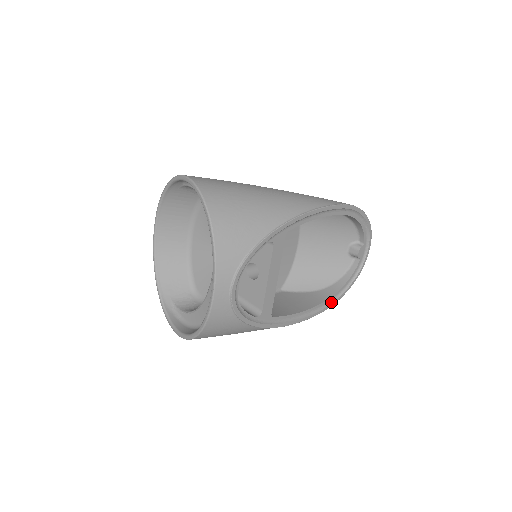
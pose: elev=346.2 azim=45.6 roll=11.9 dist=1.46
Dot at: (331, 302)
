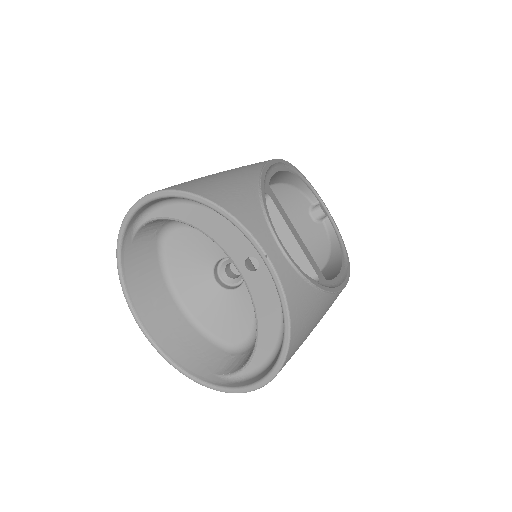
Dot at: (346, 261)
